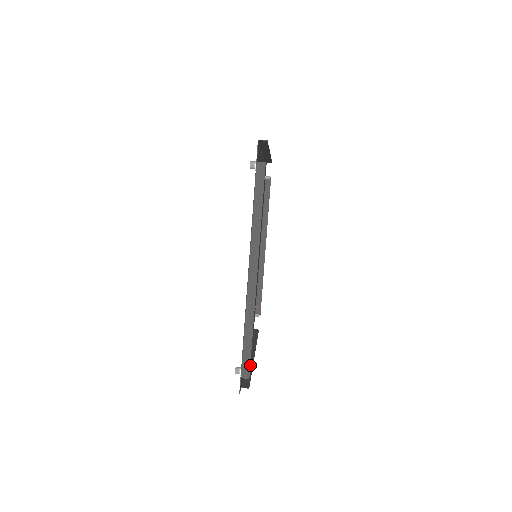
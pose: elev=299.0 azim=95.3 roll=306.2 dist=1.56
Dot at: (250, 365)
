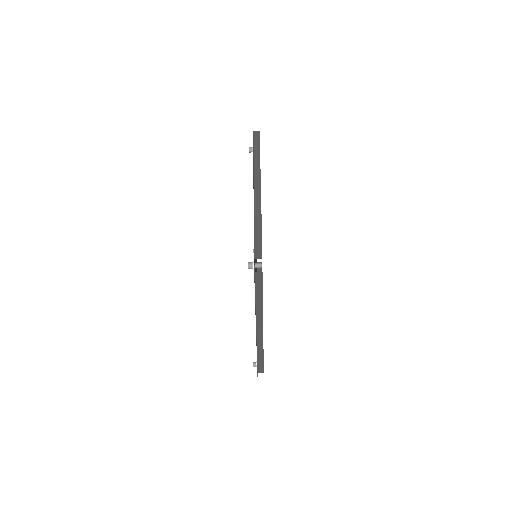
Dot at: occluded
